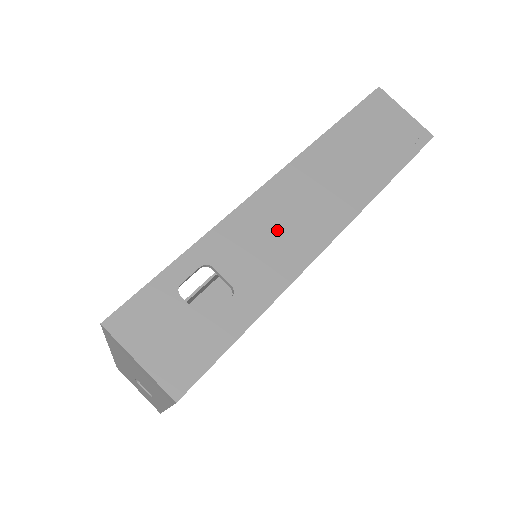
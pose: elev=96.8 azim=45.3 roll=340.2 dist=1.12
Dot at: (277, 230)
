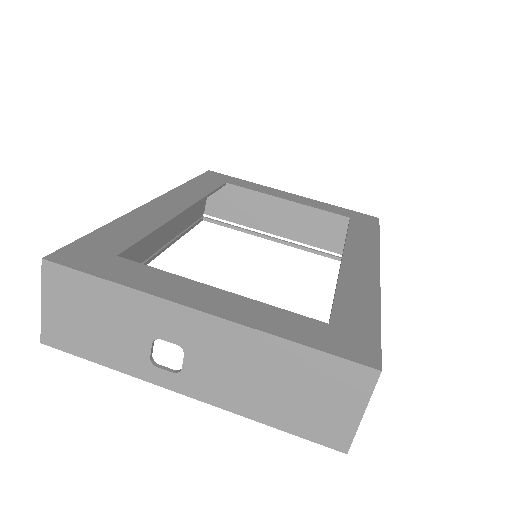
Dot at: occluded
